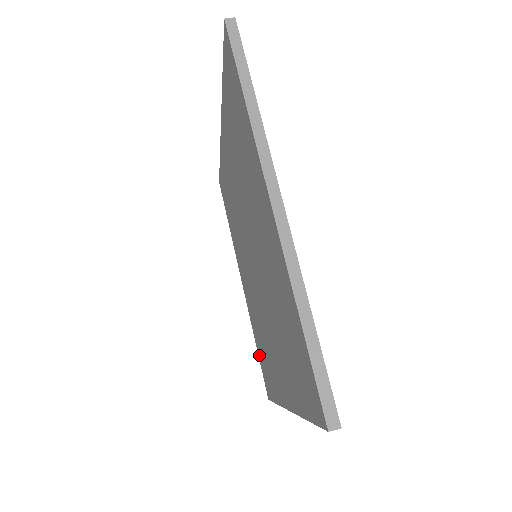
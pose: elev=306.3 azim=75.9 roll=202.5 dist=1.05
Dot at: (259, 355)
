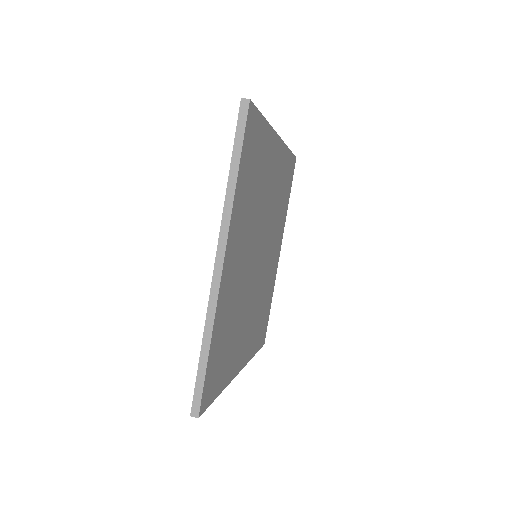
Dot at: occluded
